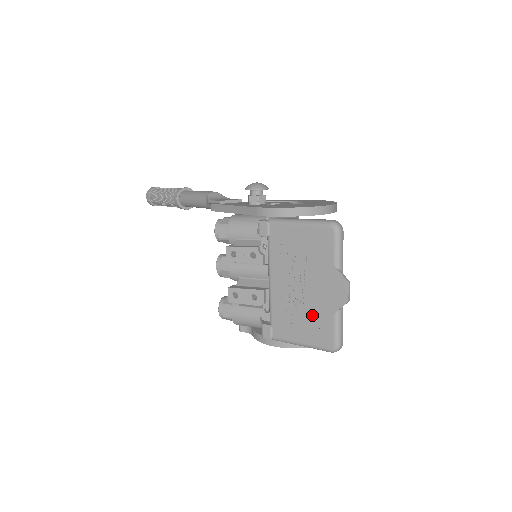
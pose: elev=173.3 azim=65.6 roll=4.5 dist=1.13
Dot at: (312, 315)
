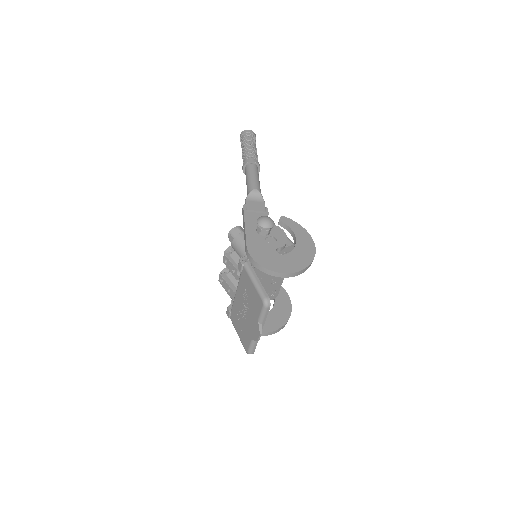
Dot at: (245, 329)
